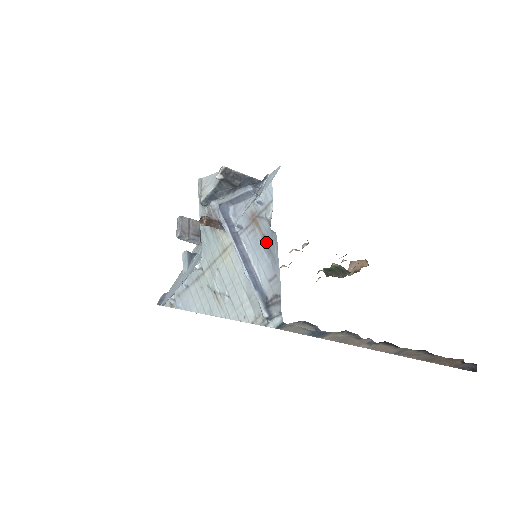
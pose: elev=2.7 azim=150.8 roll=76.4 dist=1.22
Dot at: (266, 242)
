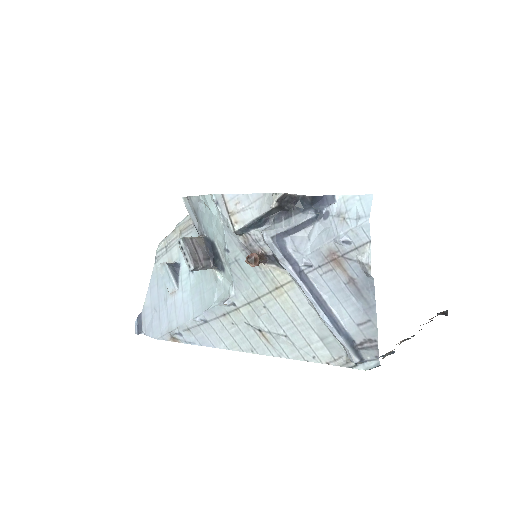
Dot at: (355, 285)
